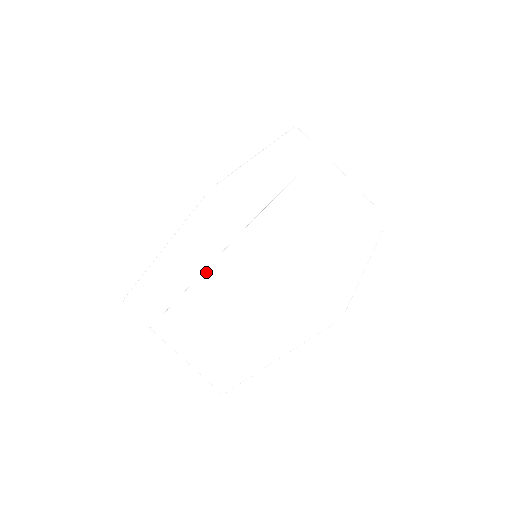
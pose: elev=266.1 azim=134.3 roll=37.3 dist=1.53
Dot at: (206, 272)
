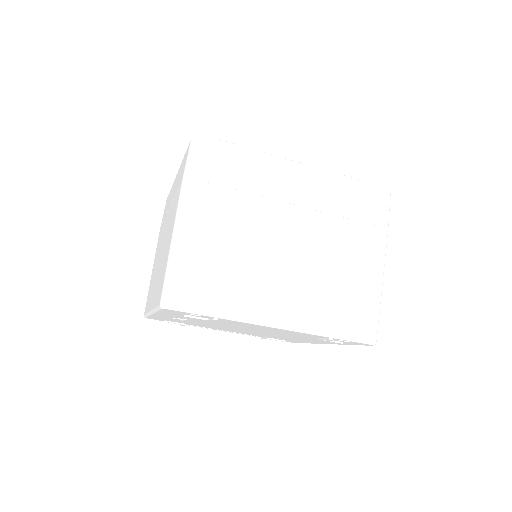
Dot at: (172, 203)
